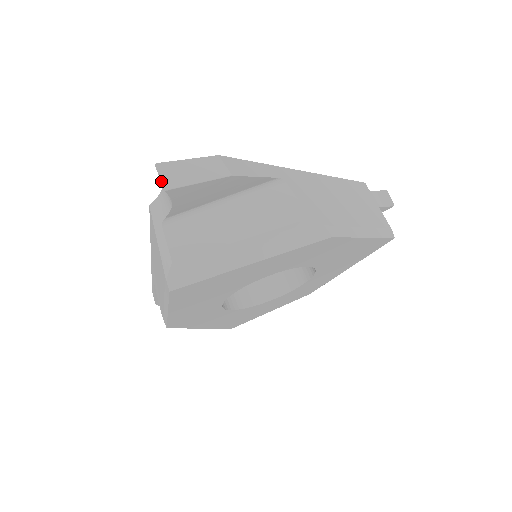
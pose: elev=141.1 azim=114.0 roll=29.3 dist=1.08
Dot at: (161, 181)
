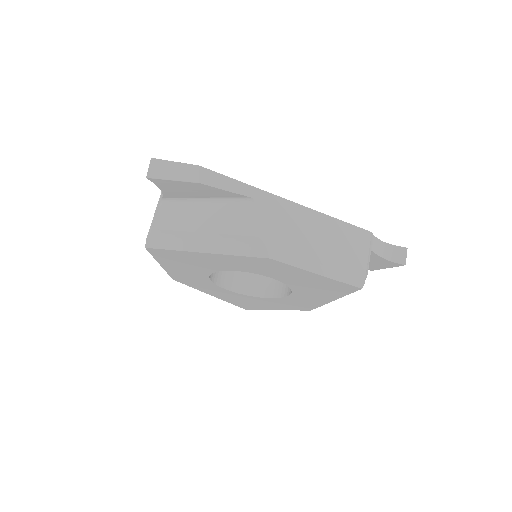
Dot at: (148, 171)
